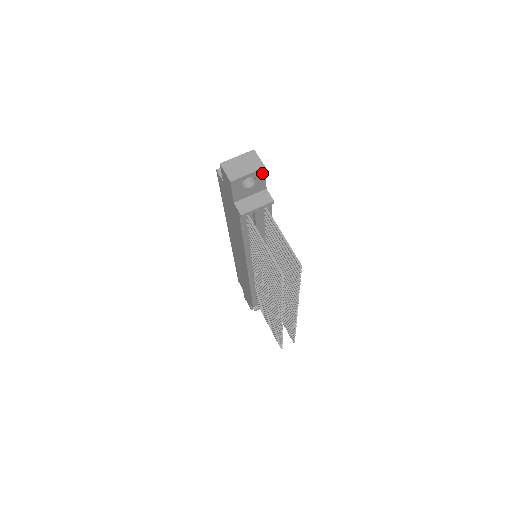
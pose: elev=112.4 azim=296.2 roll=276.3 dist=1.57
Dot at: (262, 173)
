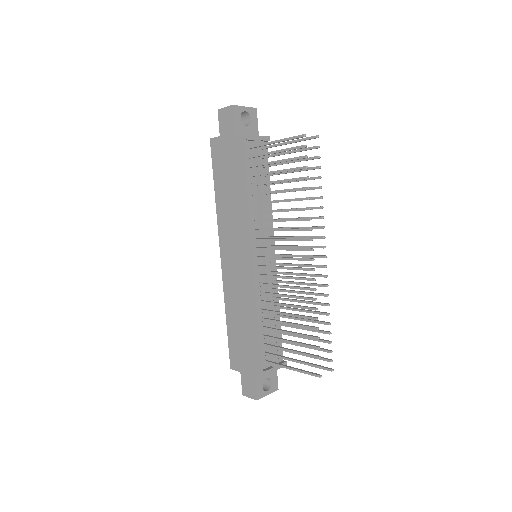
Dot at: (254, 114)
